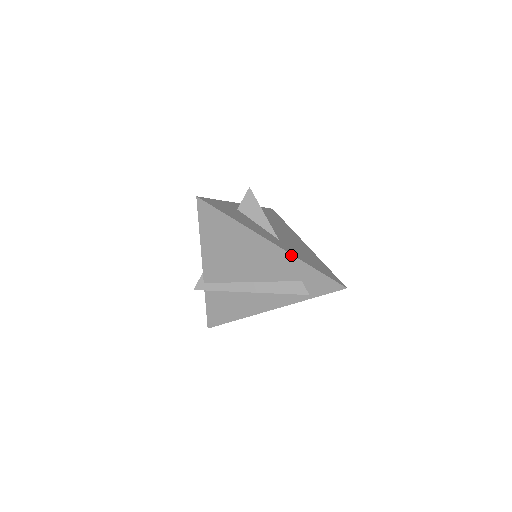
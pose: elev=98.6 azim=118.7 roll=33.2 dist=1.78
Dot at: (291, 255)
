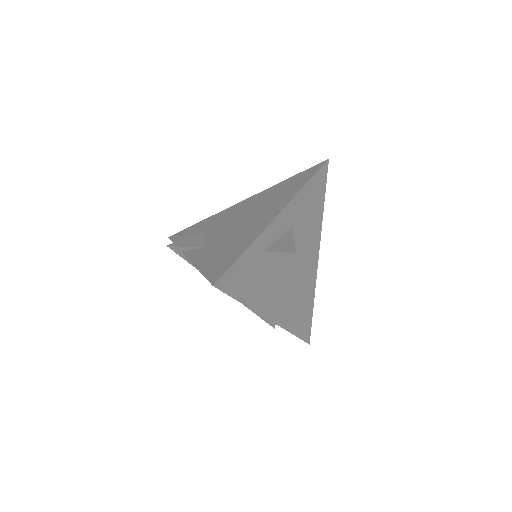
Dot at: occluded
